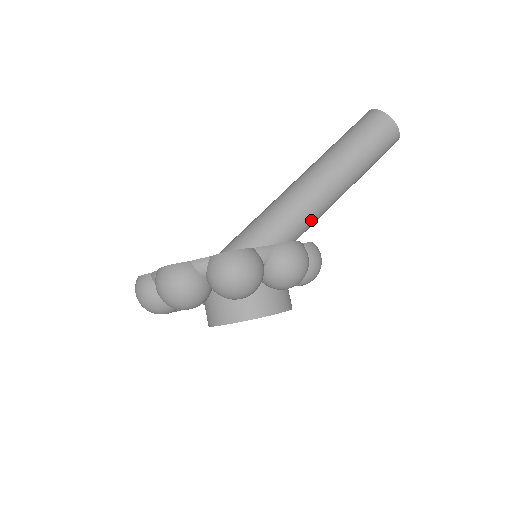
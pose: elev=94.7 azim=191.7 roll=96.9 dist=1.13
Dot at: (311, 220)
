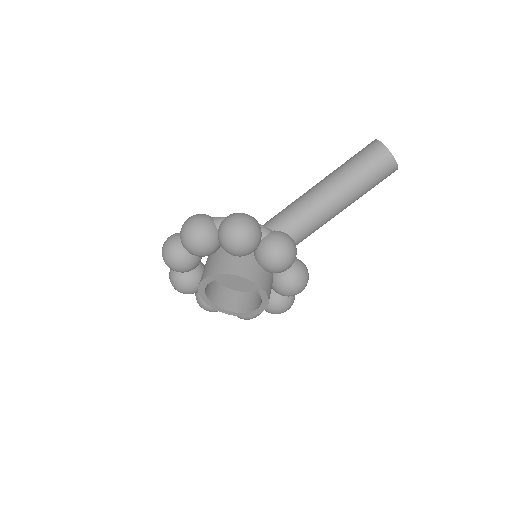
Dot at: (296, 222)
